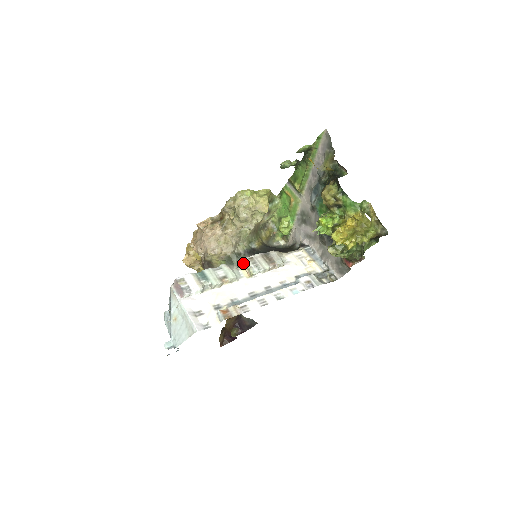
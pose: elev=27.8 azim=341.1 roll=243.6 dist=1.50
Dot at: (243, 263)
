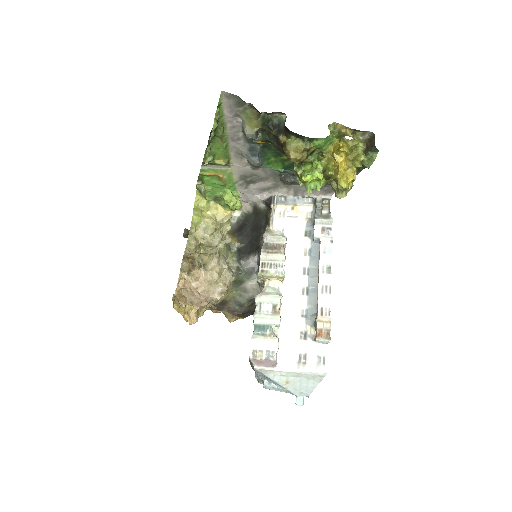
Dot at: (265, 277)
